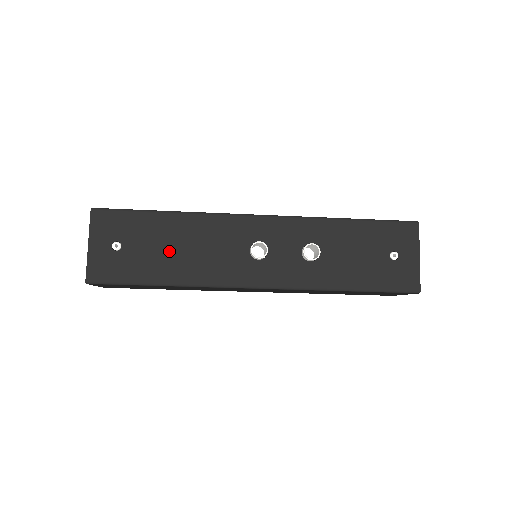
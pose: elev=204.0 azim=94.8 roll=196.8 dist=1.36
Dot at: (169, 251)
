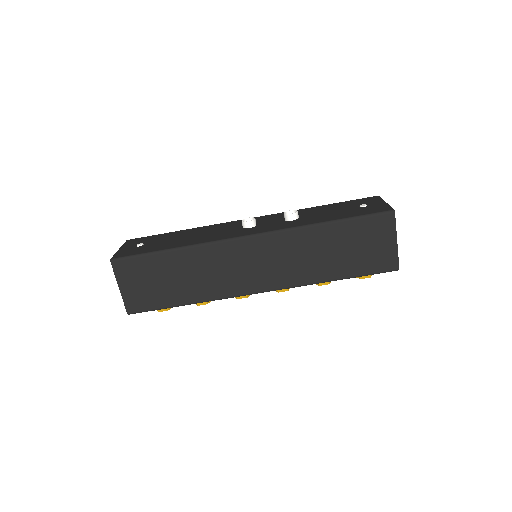
Dot at: (179, 239)
